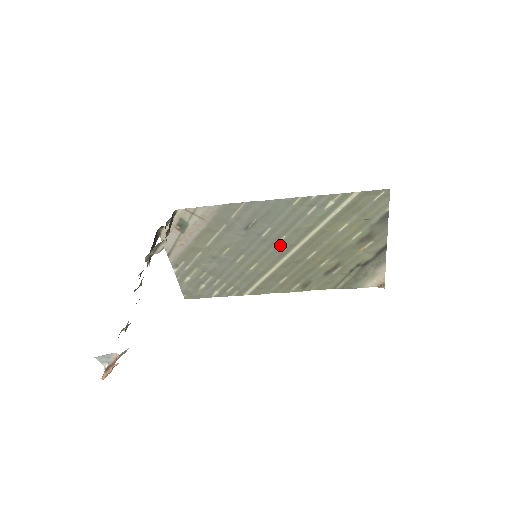
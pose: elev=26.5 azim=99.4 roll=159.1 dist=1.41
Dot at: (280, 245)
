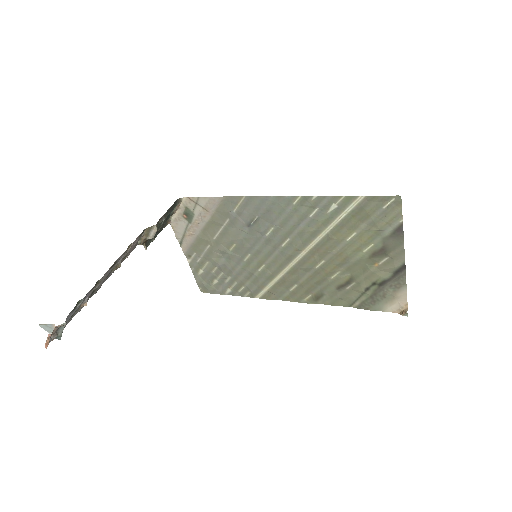
Dot at: (285, 248)
